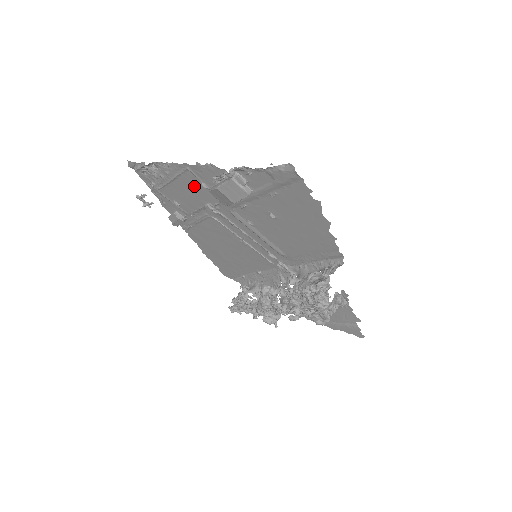
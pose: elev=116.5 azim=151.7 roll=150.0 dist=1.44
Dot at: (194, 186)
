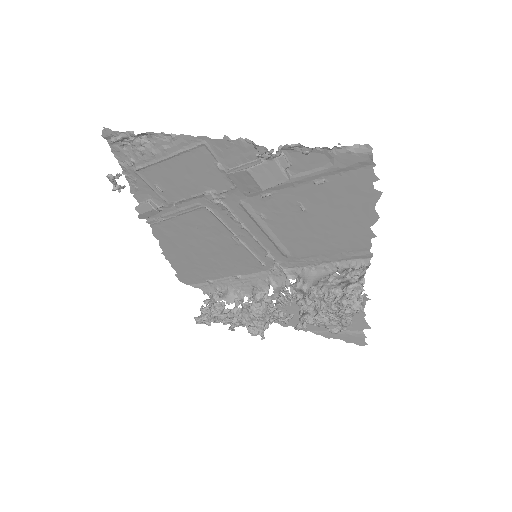
Dot at: (201, 167)
